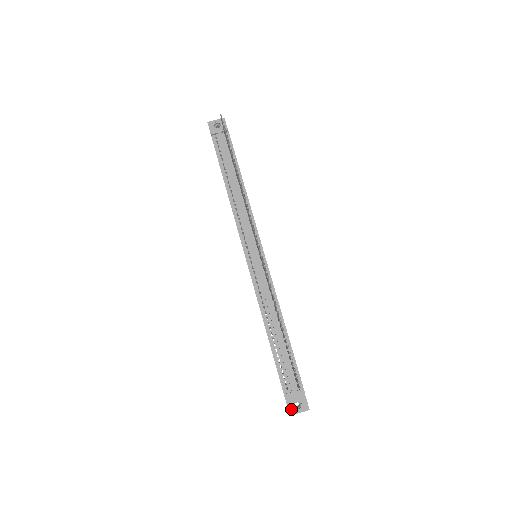
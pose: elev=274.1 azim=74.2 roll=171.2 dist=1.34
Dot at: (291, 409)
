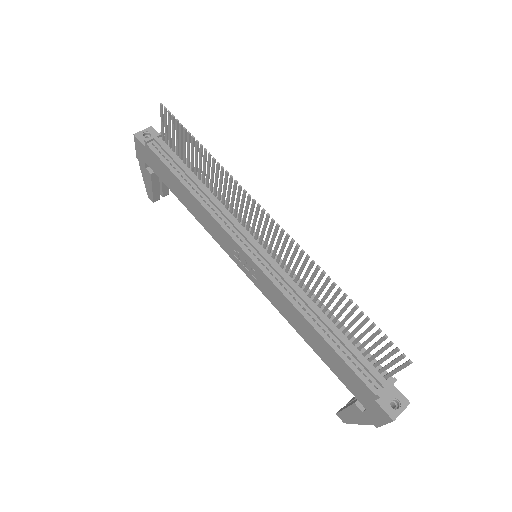
Dot at: (391, 412)
